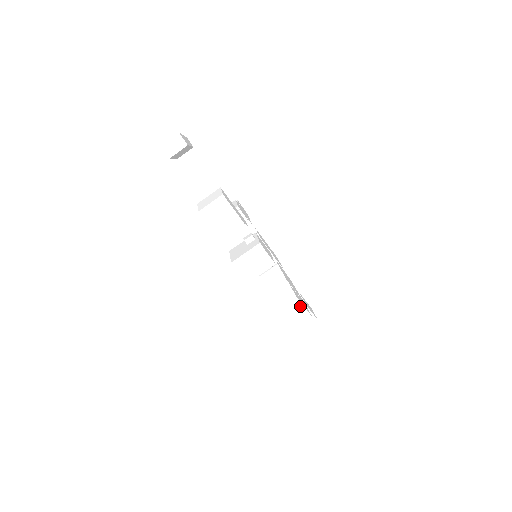
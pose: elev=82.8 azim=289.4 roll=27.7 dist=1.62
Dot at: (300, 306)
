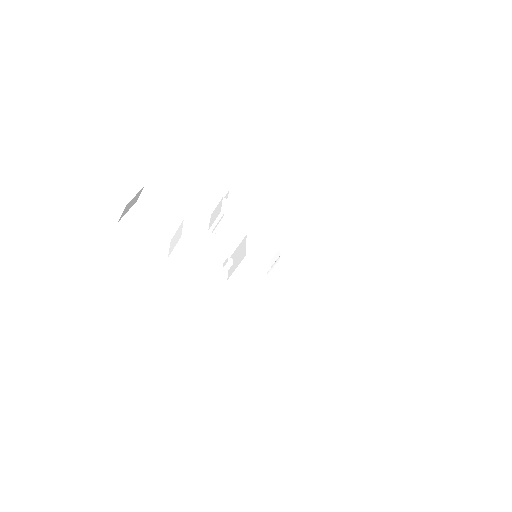
Dot at: (308, 304)
